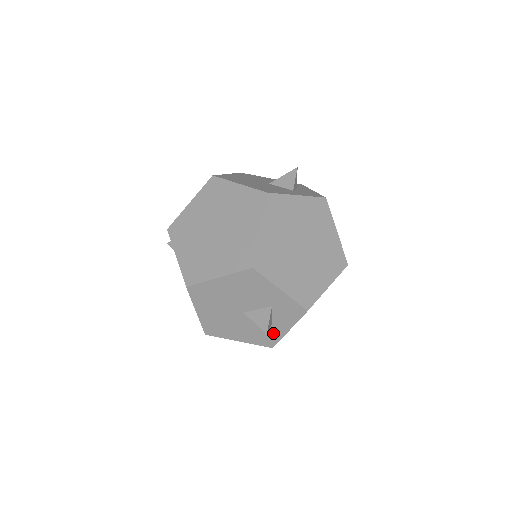
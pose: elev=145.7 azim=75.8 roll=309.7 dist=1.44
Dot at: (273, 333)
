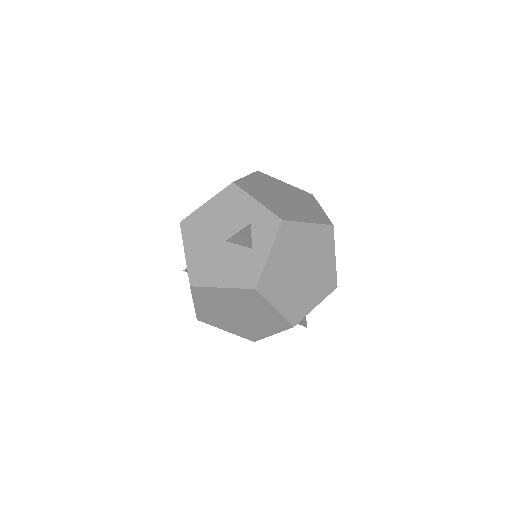
Dot at: (254, 264)
